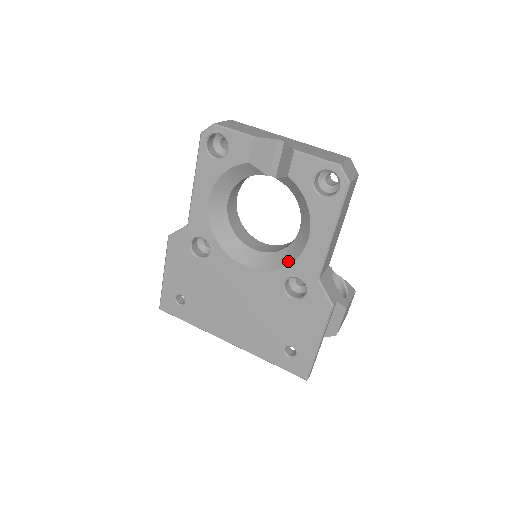
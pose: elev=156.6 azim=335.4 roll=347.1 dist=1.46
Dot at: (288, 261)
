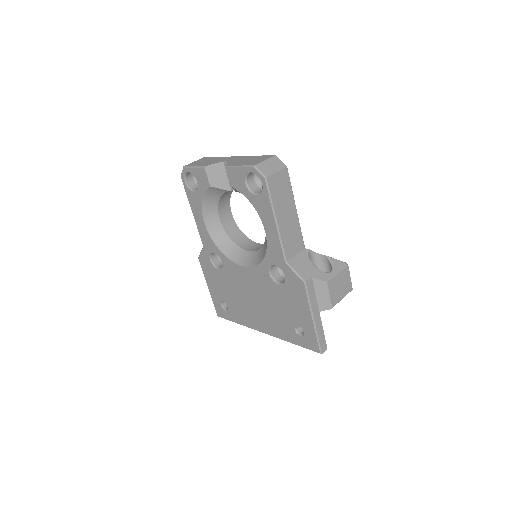
Dot at: (264, 253)
